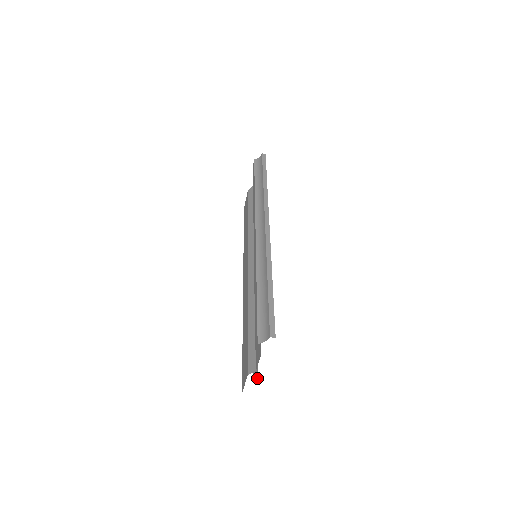
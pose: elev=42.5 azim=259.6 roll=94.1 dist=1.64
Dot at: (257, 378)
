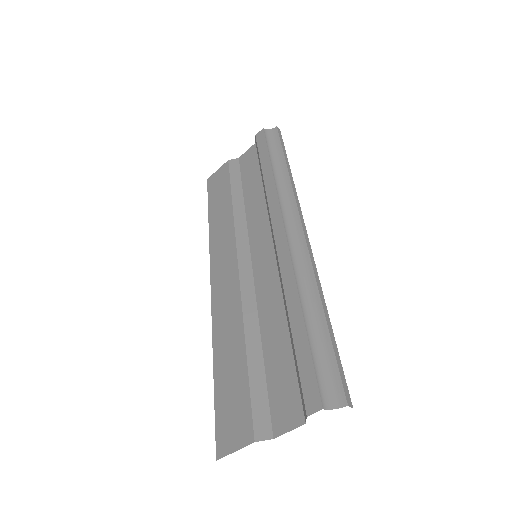
Dot at: occluded
